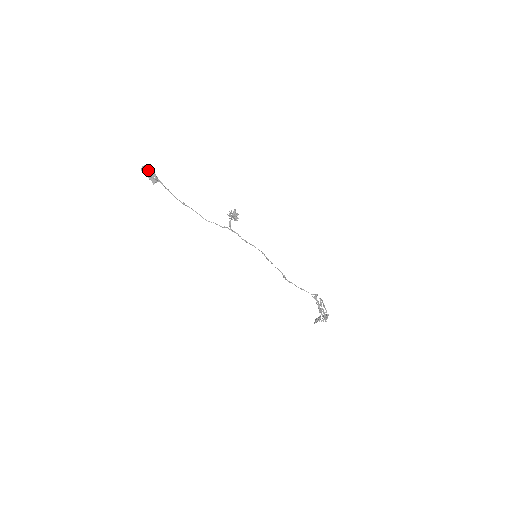
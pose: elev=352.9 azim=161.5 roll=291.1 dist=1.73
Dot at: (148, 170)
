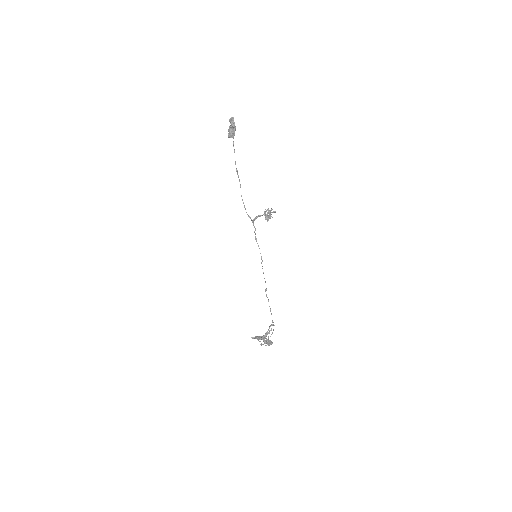
Dot at: (232, 124)
